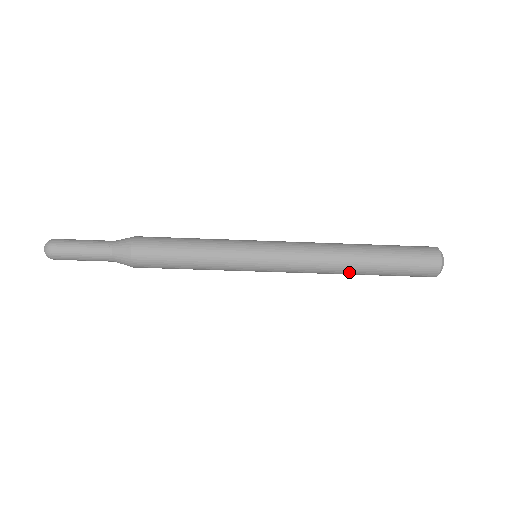
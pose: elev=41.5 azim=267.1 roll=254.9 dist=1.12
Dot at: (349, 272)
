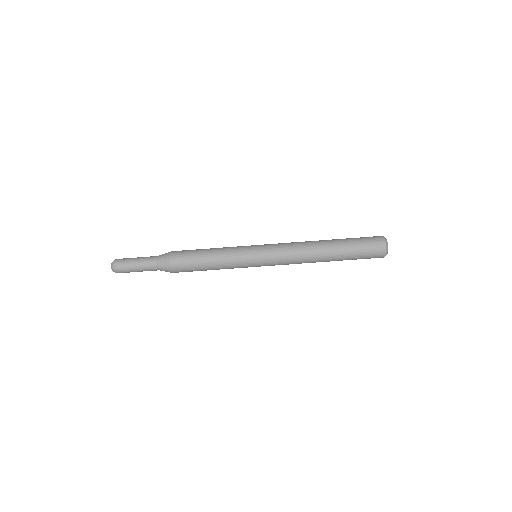
Dot at: (322, 250)
